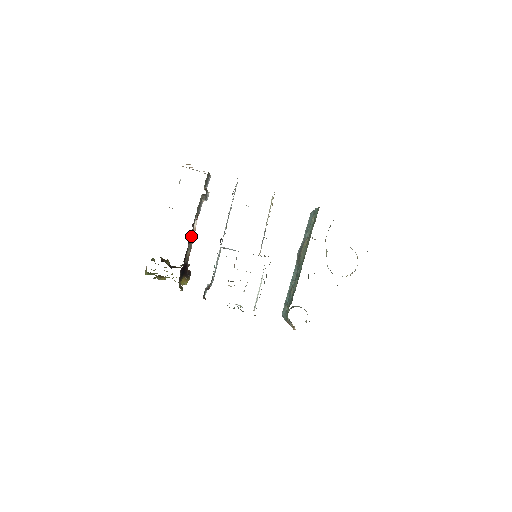
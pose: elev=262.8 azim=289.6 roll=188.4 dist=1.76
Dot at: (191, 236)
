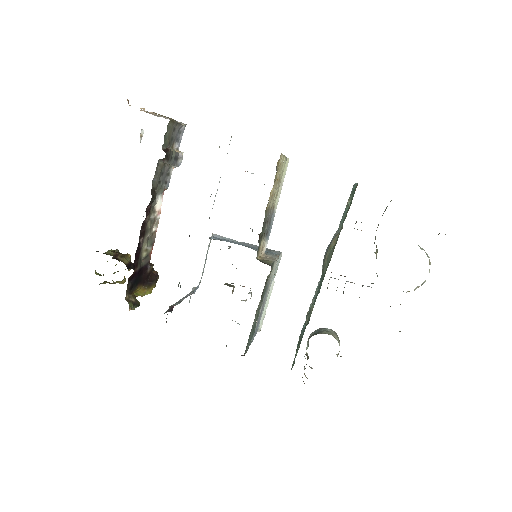
Dot at: (148, 225)
